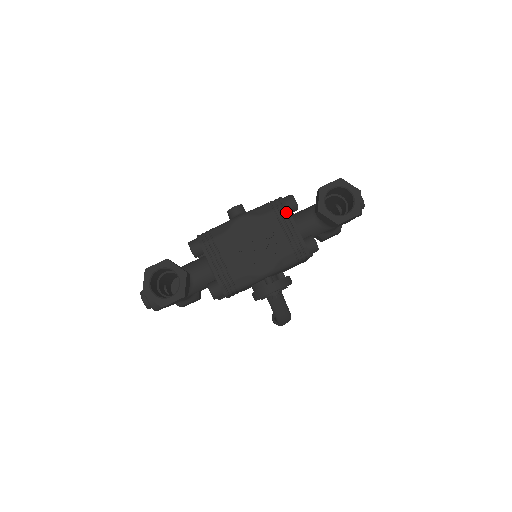
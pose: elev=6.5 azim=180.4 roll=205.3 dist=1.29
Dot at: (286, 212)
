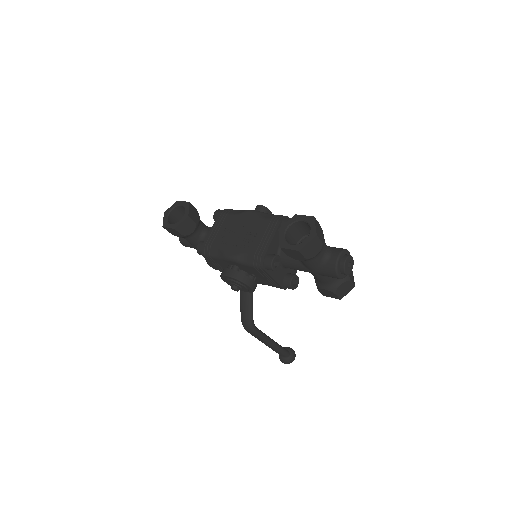
Dot at: (276, 226)
